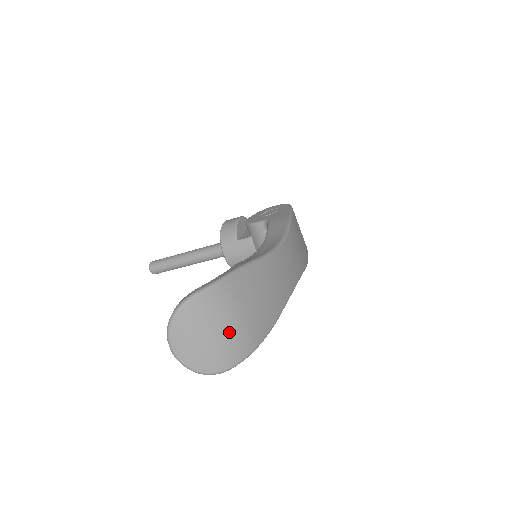
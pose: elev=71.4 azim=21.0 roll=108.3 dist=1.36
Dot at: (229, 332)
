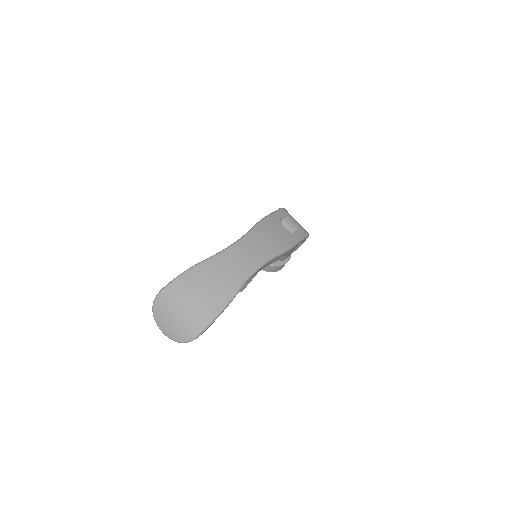
Dot at: (187, 311)
